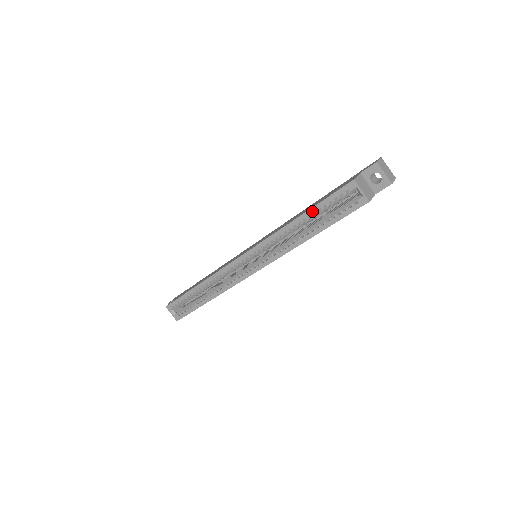
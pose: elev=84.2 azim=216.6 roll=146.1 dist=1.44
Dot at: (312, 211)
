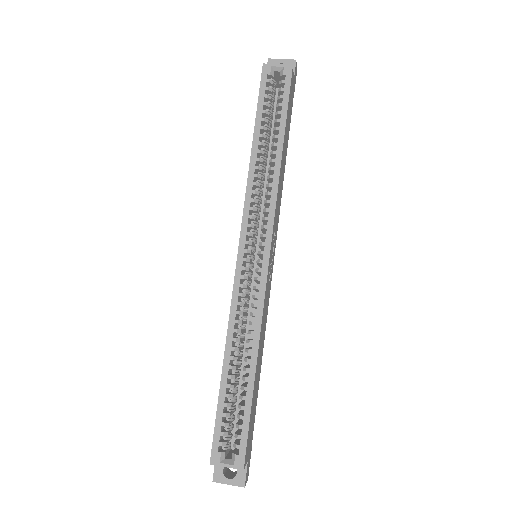
Dot at: (258, 124)
